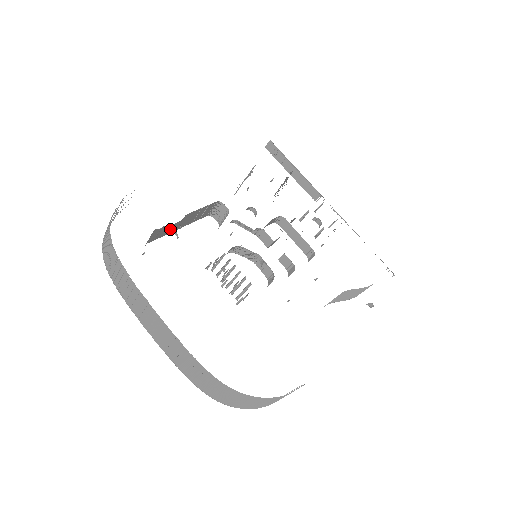
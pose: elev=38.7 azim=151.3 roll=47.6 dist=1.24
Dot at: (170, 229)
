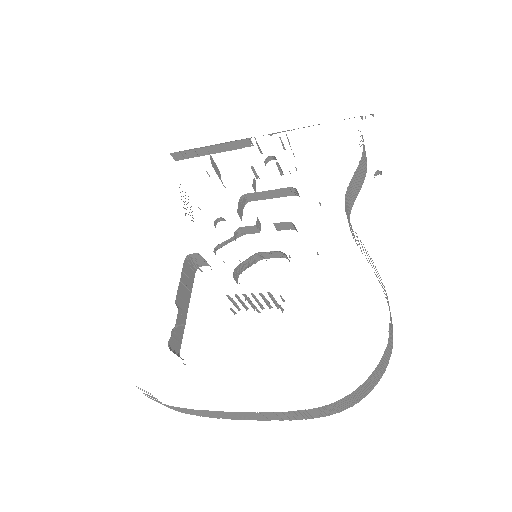
Dot at: occluded
